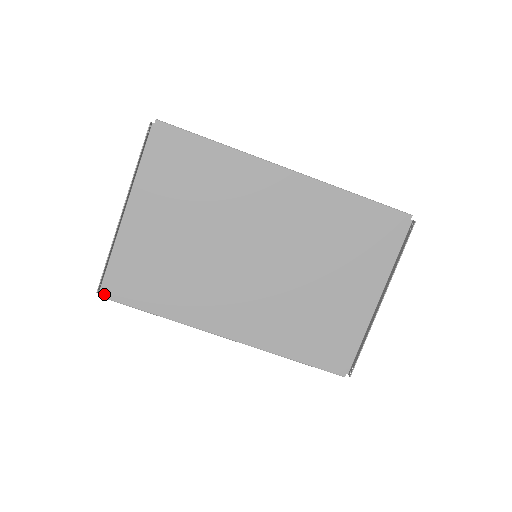
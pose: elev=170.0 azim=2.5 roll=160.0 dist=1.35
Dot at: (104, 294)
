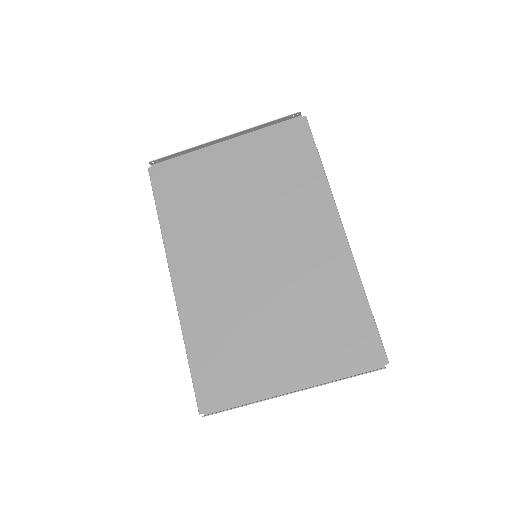
Dot at: (152, 170)
